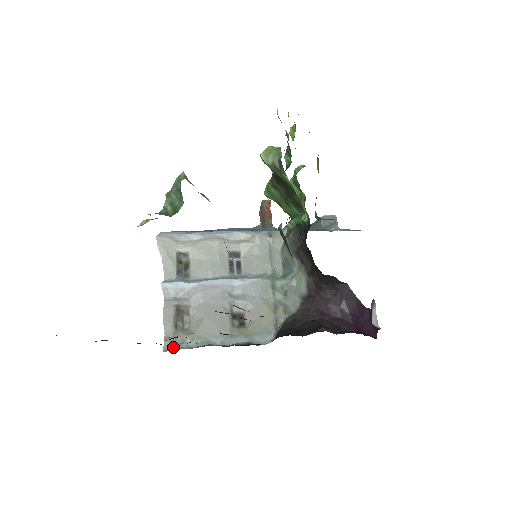
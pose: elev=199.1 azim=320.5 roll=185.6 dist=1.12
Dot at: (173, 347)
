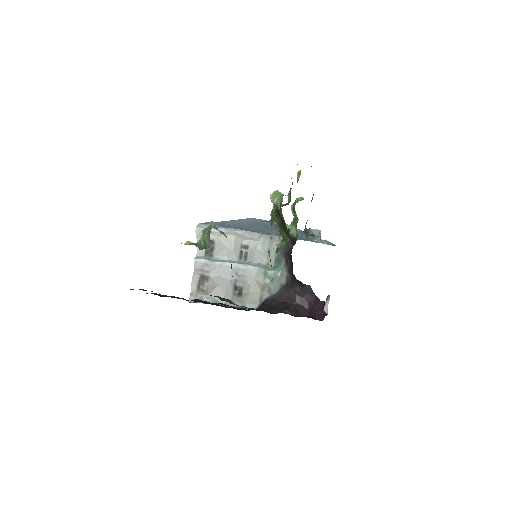
Dot at: occluded
